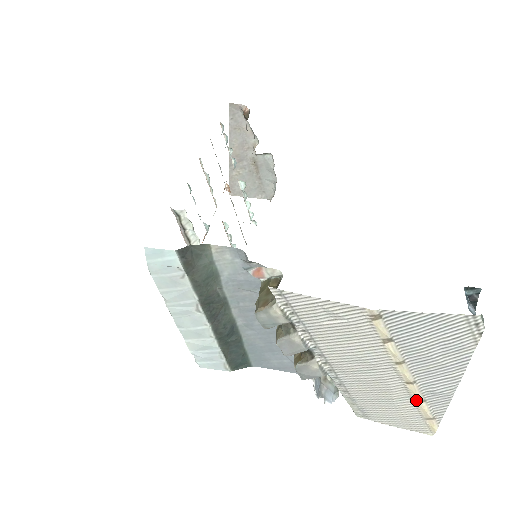
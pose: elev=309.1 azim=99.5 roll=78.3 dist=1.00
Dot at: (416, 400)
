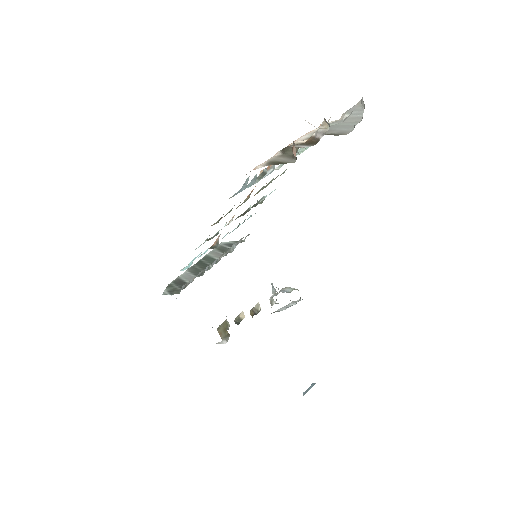
Dot at: occluded
